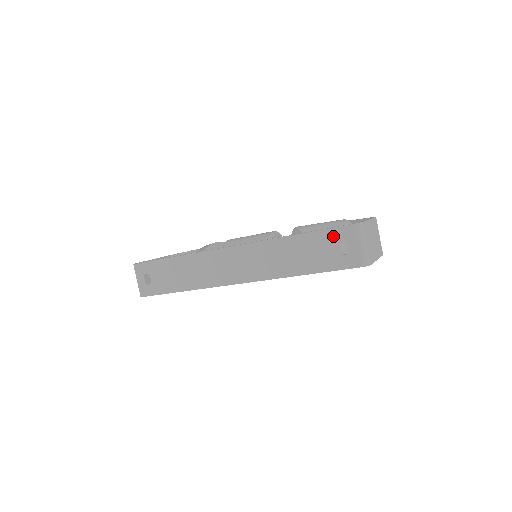
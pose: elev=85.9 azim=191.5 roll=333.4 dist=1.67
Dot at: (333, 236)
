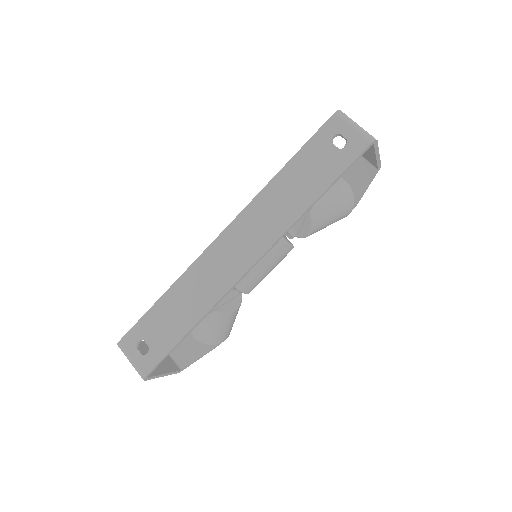
Dot at: (322, 139)
